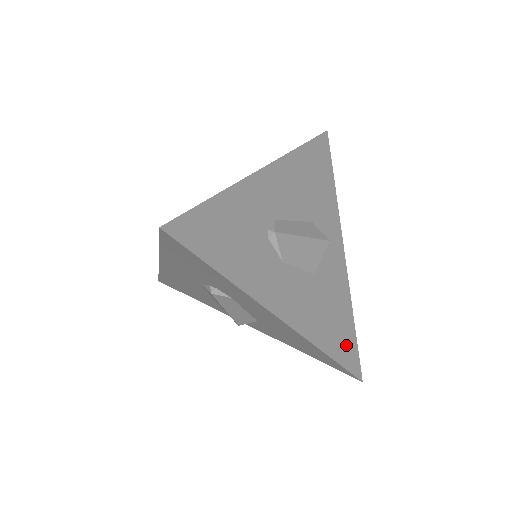
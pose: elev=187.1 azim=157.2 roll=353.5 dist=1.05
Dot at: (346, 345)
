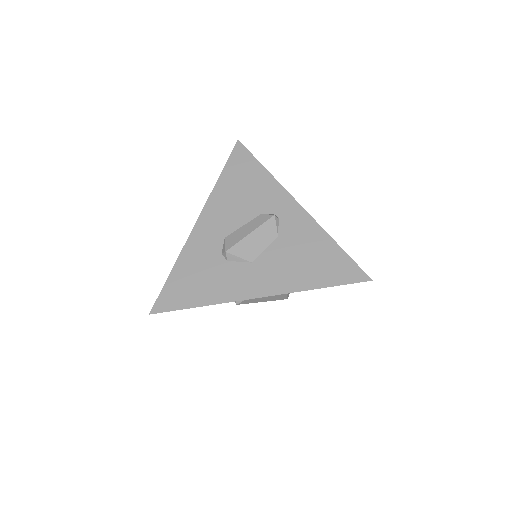
Dot at: occluded
